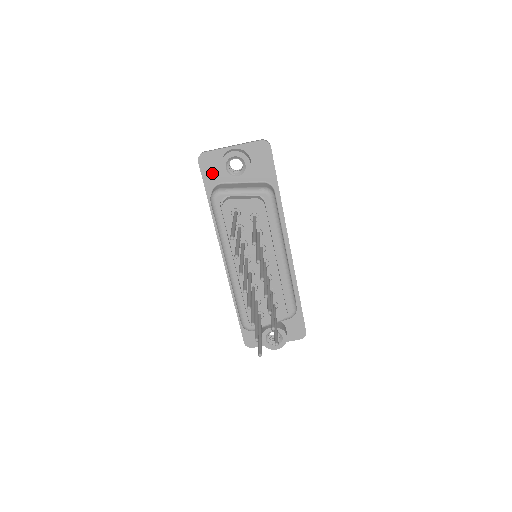
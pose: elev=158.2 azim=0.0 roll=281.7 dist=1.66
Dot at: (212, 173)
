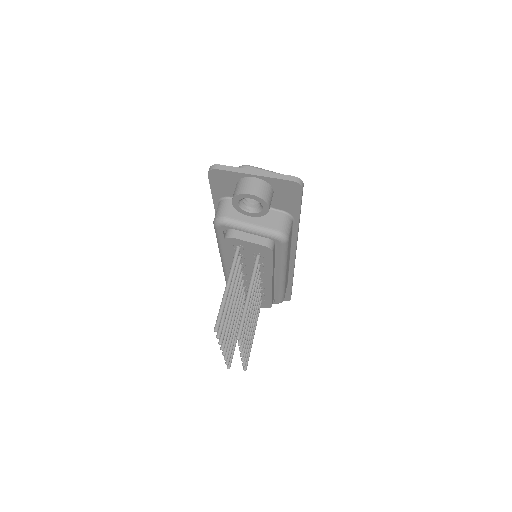
Dot at: (223, 187)
